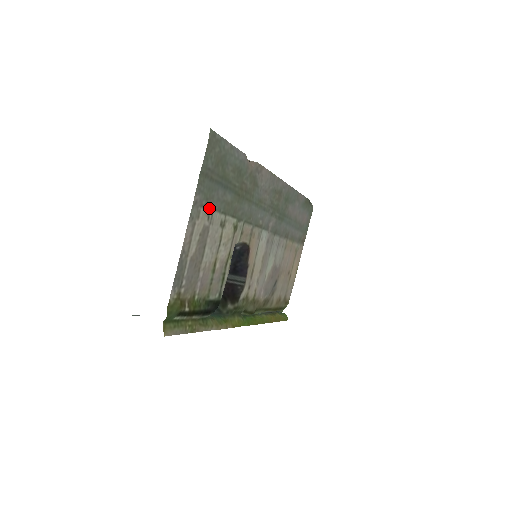
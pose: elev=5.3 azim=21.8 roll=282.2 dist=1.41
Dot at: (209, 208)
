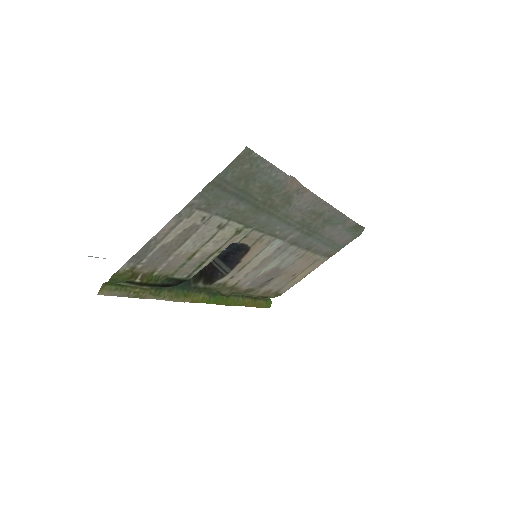
Dot at: (209, 211)
